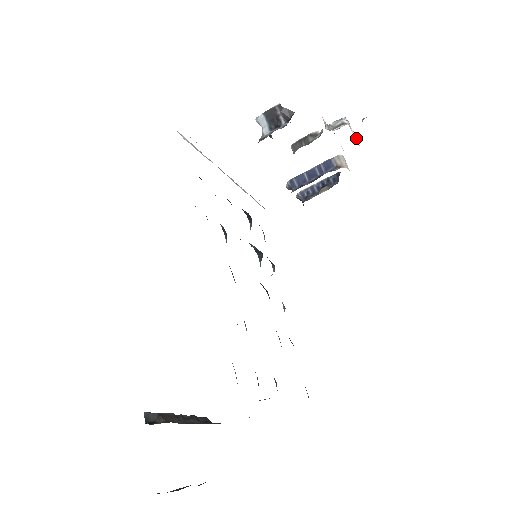
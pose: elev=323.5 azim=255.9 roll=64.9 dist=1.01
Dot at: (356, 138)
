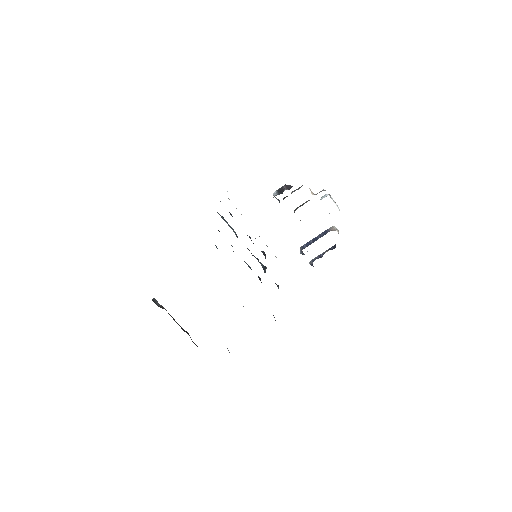
Dot at: (339, 209)
